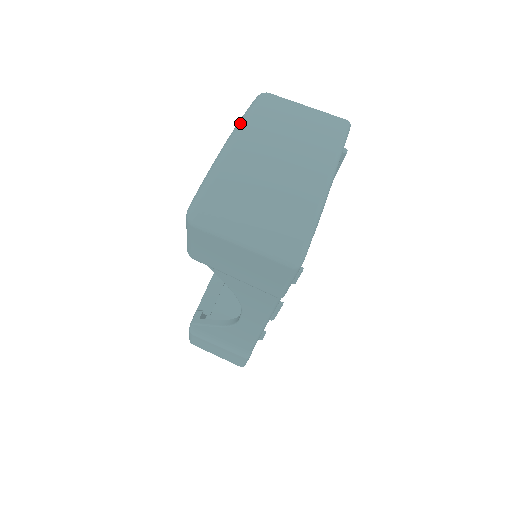
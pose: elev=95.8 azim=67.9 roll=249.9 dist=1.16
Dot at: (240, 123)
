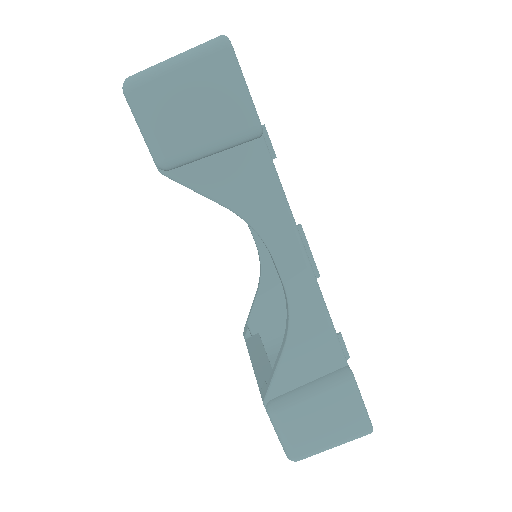
Dot at: occluded
